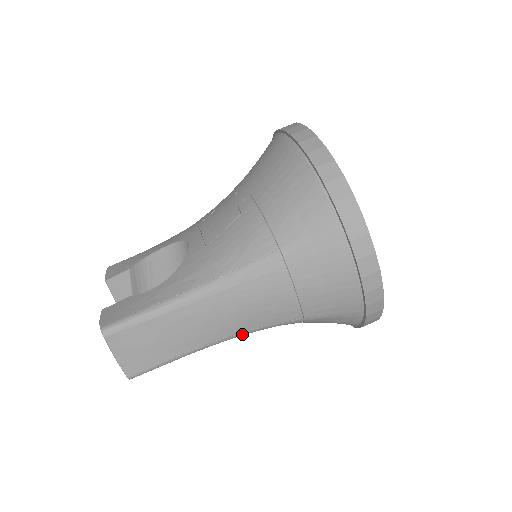
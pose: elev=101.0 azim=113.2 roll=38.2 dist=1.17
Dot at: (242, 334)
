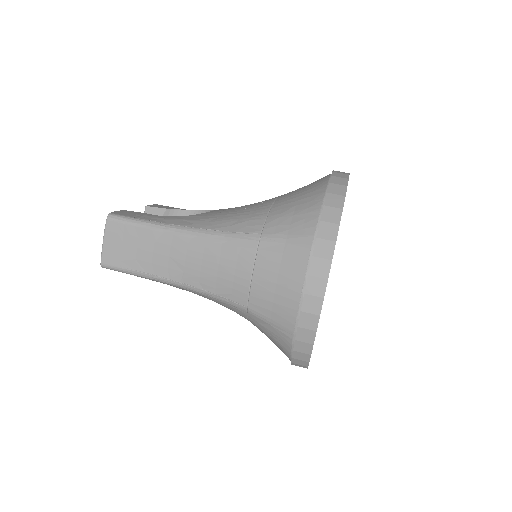
Dot at: (197, 290)
